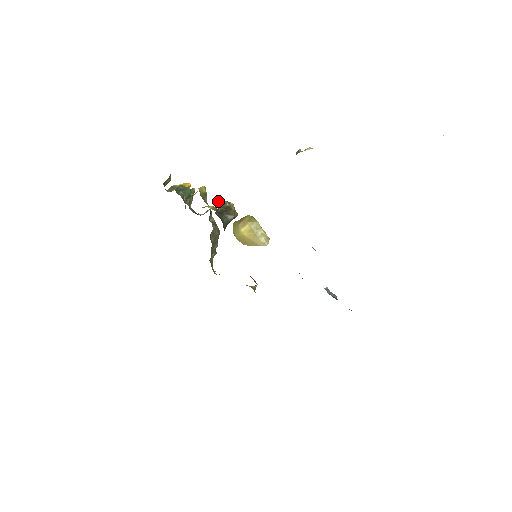
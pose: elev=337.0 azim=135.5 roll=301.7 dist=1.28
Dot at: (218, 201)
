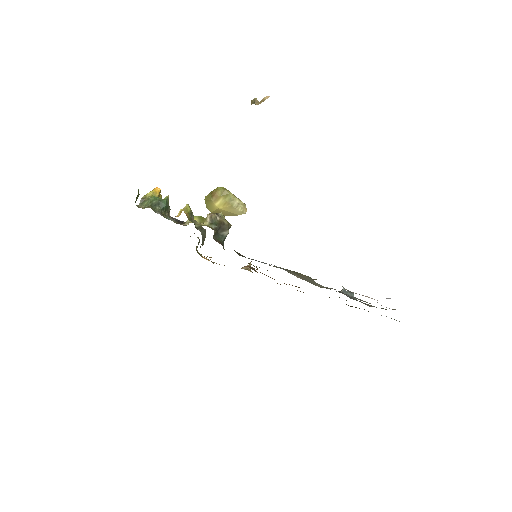
Dot at: (207, 217)
